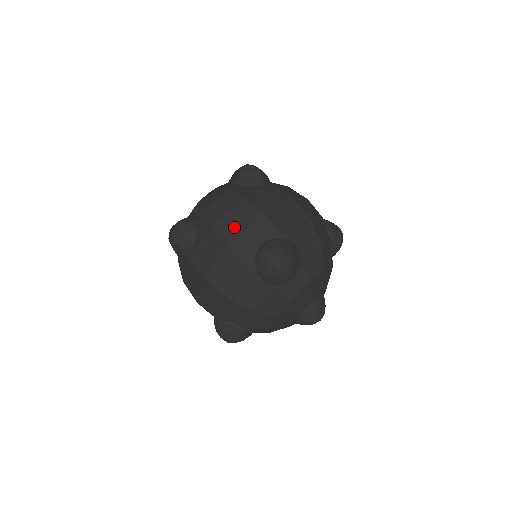
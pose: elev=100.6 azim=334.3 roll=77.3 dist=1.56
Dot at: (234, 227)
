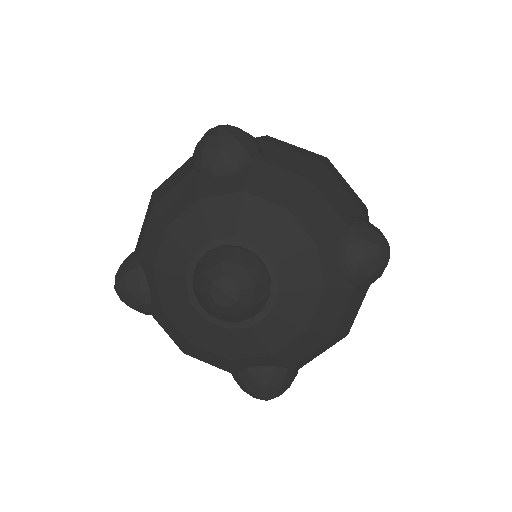
Dot at: occluded
